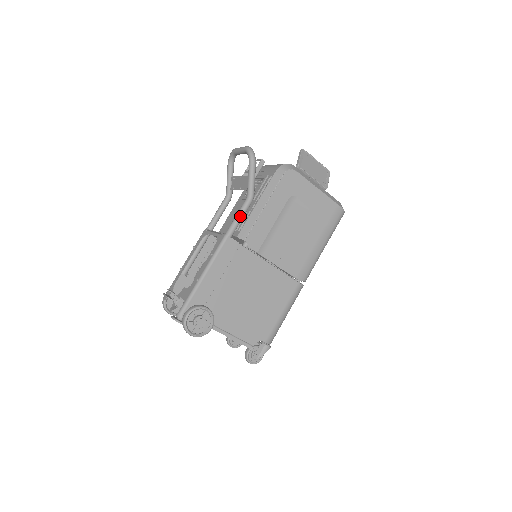
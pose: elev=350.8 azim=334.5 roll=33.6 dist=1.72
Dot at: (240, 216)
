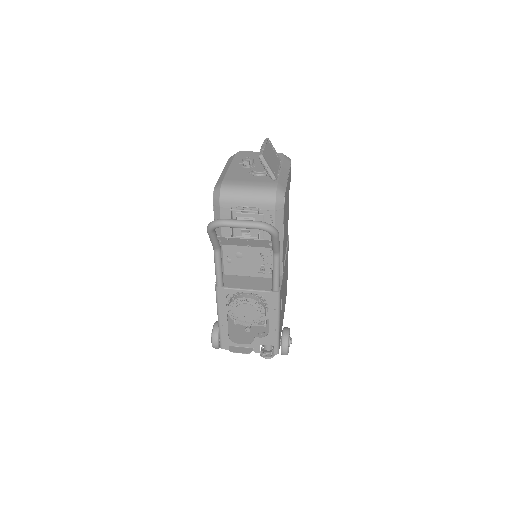
Dot at: (279, 271)
